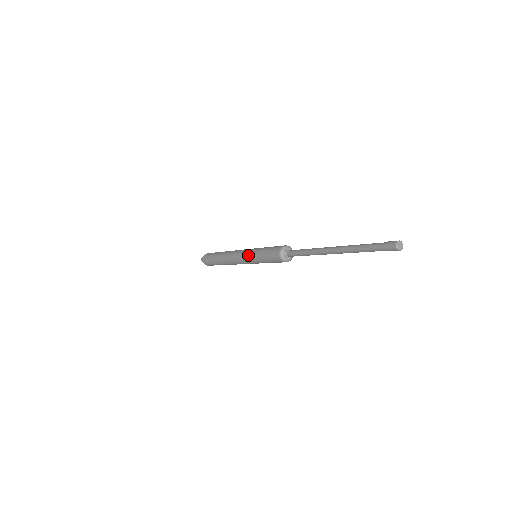
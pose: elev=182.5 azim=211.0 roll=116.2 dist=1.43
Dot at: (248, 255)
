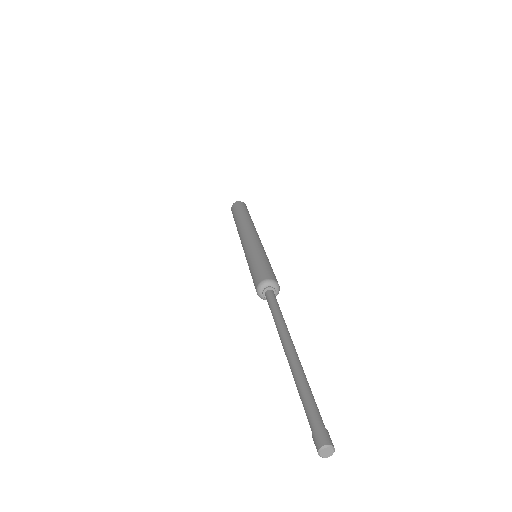
Dot at: occluded
